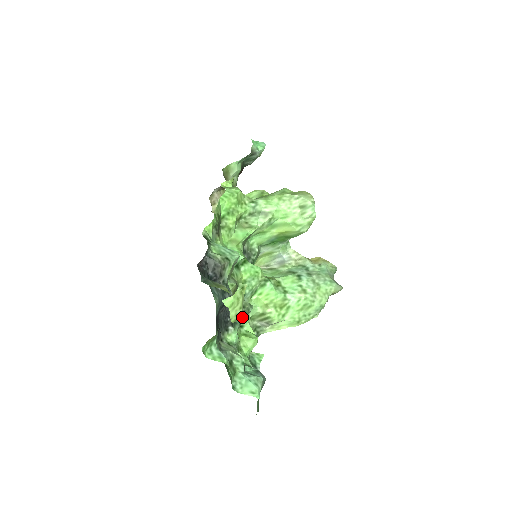
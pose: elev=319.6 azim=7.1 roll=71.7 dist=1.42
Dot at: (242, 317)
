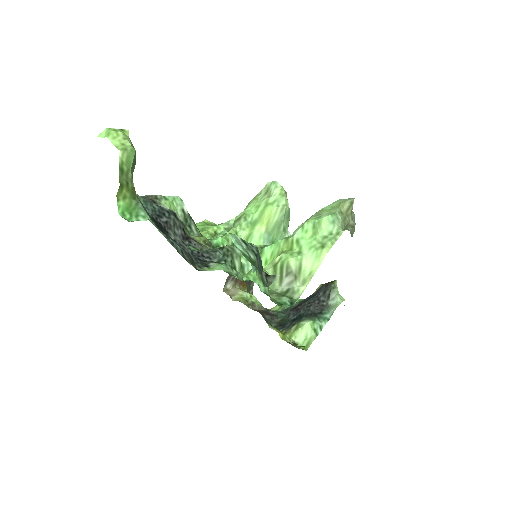
Dot at: (227, 257)
